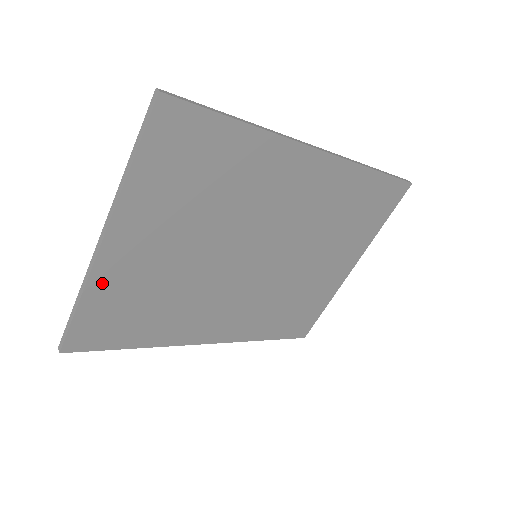
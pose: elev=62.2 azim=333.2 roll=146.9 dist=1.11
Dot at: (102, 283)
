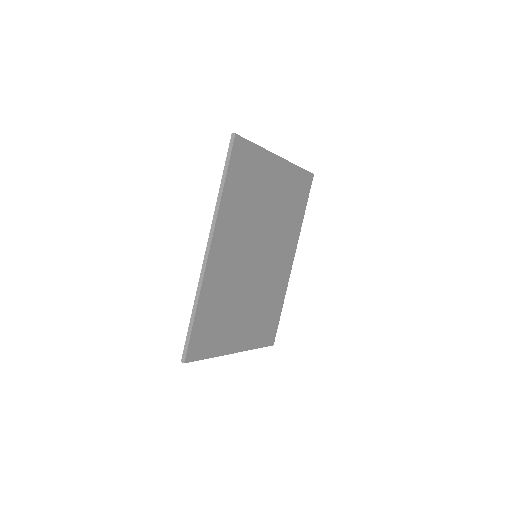
Dot at: (251, 343)
